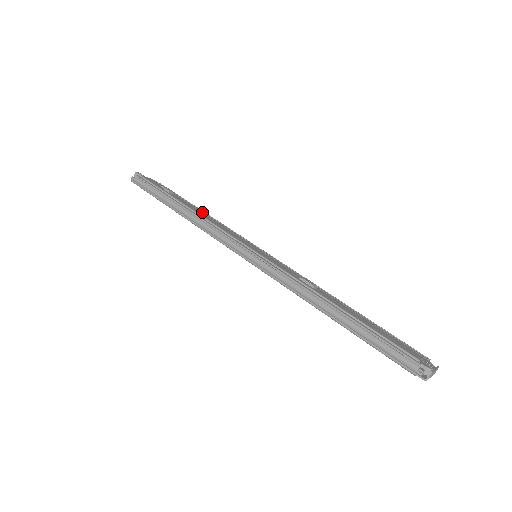
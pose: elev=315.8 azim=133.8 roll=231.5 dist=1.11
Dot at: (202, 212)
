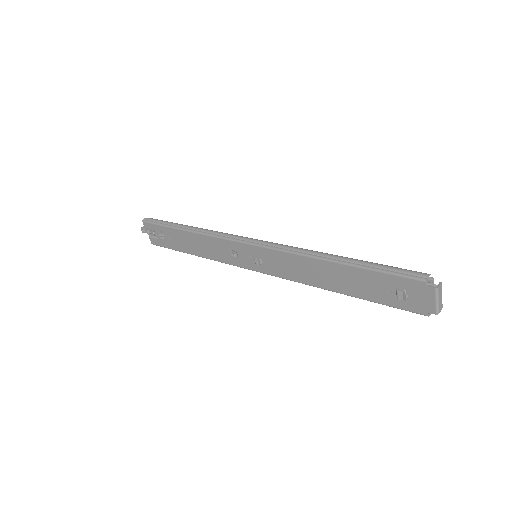
Dot at: occluded
